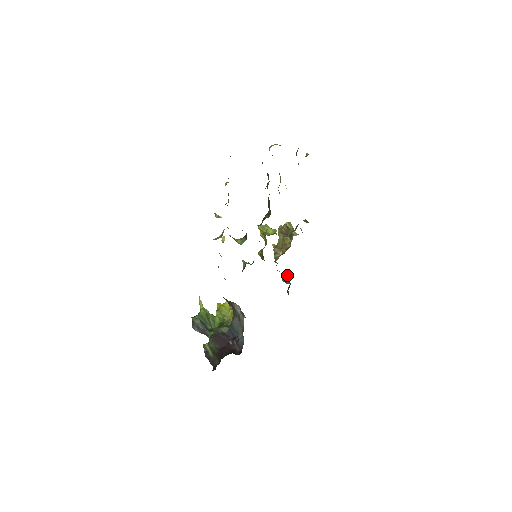
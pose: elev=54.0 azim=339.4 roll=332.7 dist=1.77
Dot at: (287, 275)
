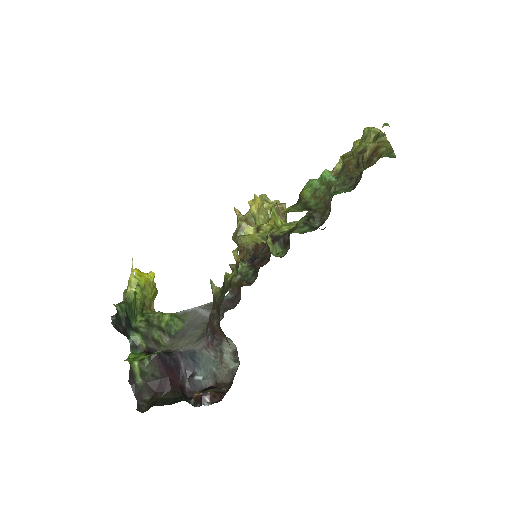
Dot at: occluded
